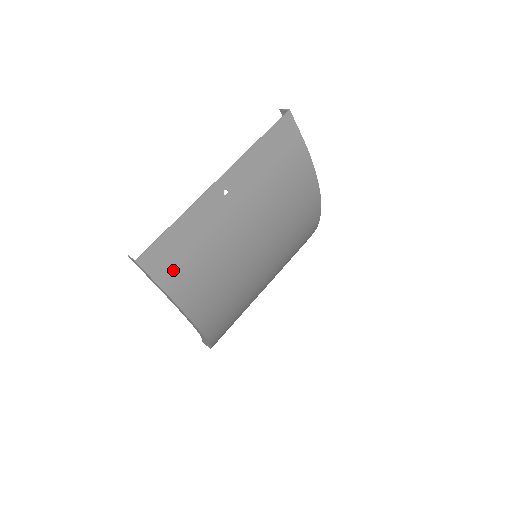
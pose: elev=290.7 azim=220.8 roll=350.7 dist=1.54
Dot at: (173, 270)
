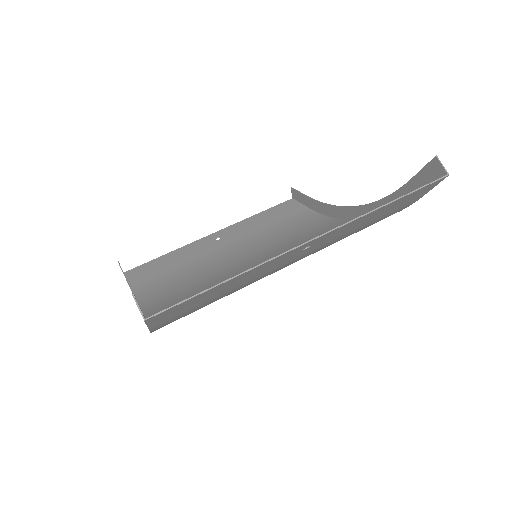
Dot at: (179, 315)
